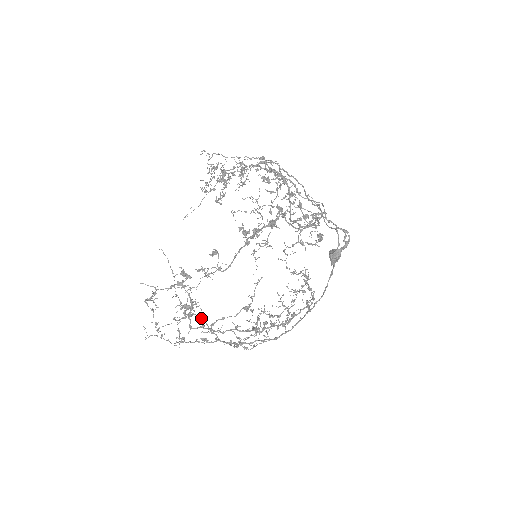
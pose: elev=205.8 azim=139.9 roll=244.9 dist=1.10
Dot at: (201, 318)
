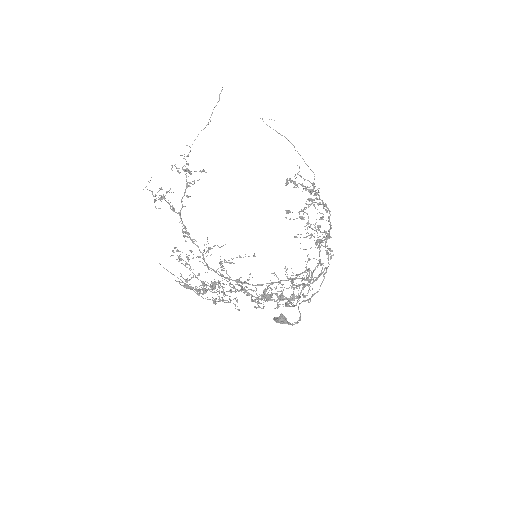
Dot at: (187, 183)
